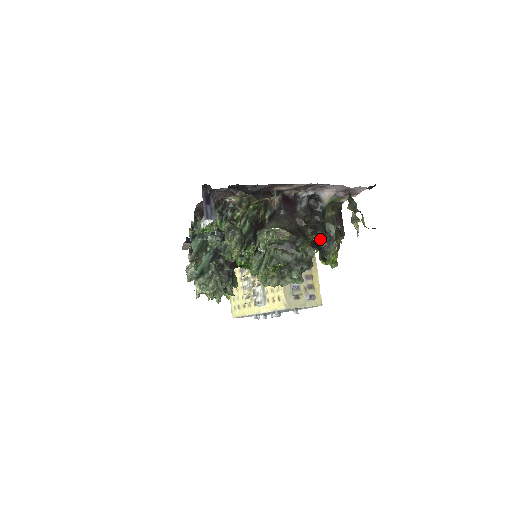
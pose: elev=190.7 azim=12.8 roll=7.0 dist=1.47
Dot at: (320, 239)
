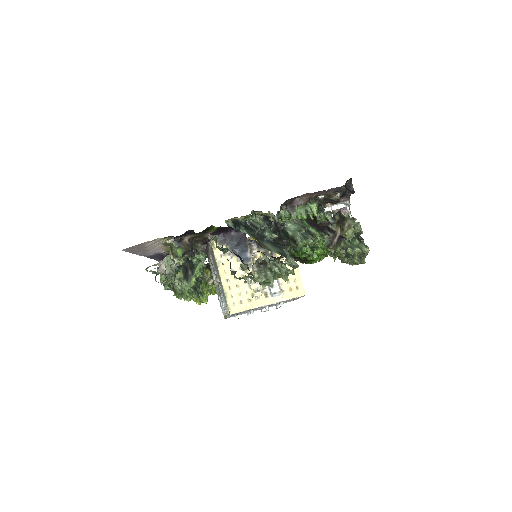
Dot at: occluded
